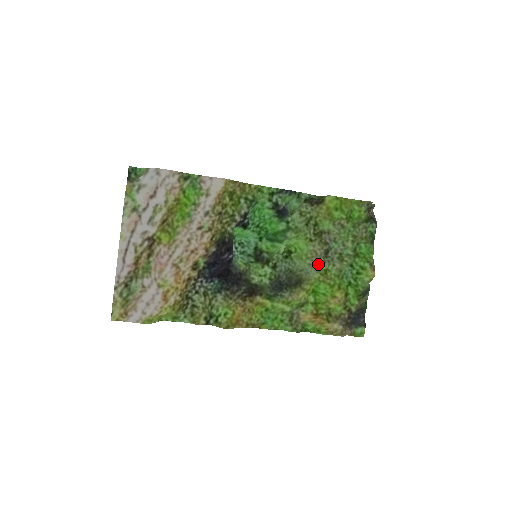
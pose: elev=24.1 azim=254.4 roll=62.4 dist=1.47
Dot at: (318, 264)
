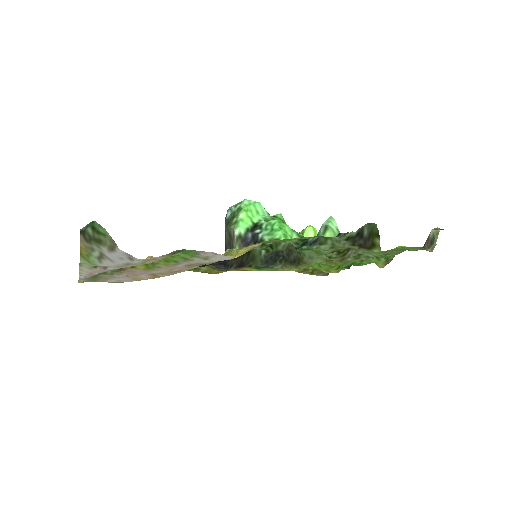
Dot at: occluded
